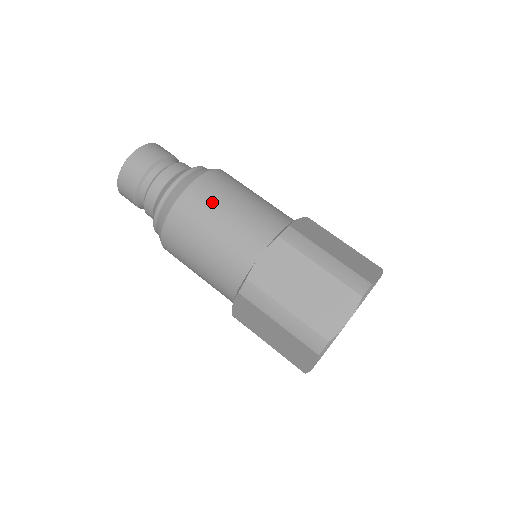
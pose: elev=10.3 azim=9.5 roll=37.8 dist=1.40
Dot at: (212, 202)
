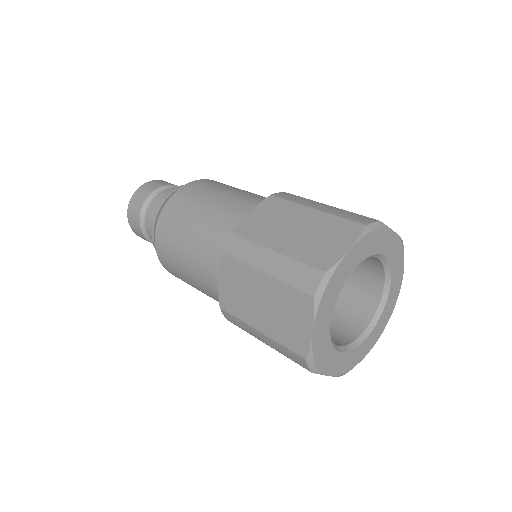
Dot at: (174, 235)
